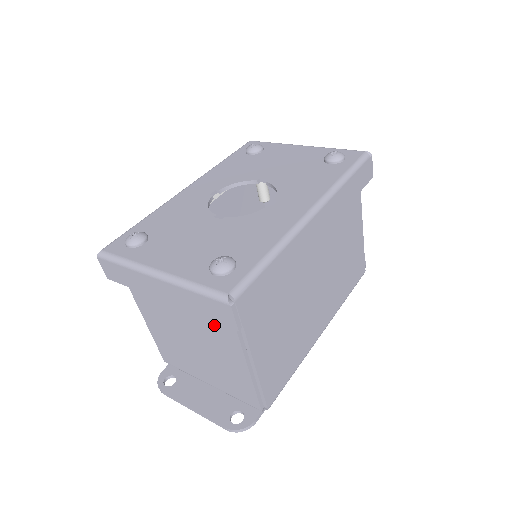
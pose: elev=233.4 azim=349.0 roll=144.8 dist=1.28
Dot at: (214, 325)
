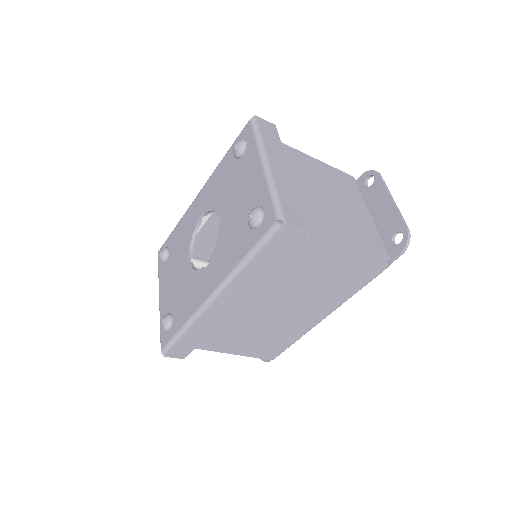
Dot at: occluded
